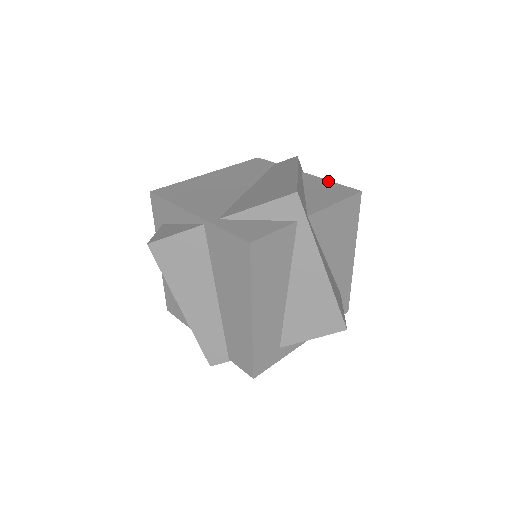
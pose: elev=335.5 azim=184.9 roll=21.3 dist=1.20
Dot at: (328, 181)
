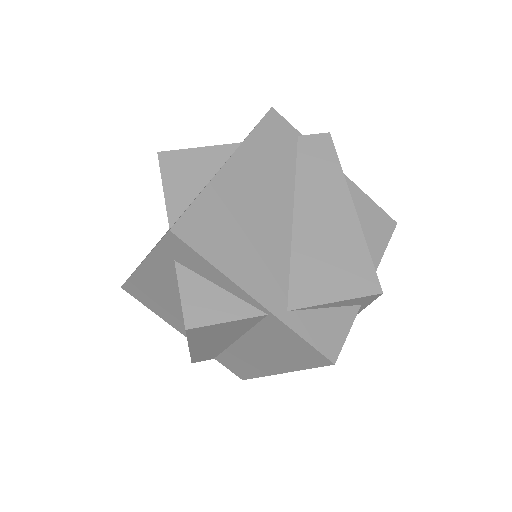
Dot at: (365, 195)
